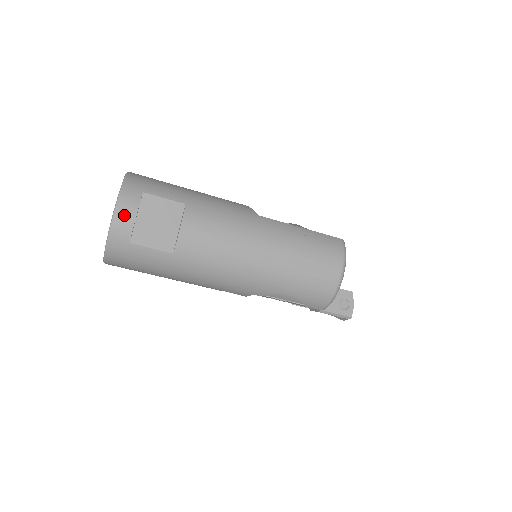
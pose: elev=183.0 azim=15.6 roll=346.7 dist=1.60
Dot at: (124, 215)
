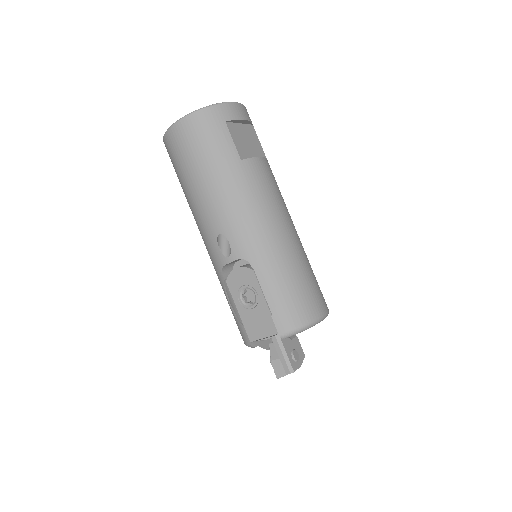
Dot at: (240, 110)
